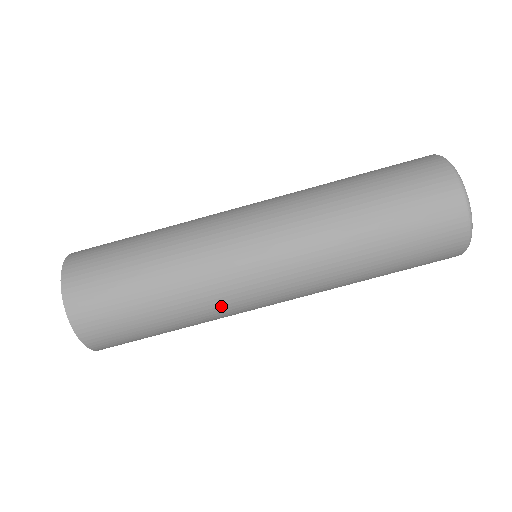
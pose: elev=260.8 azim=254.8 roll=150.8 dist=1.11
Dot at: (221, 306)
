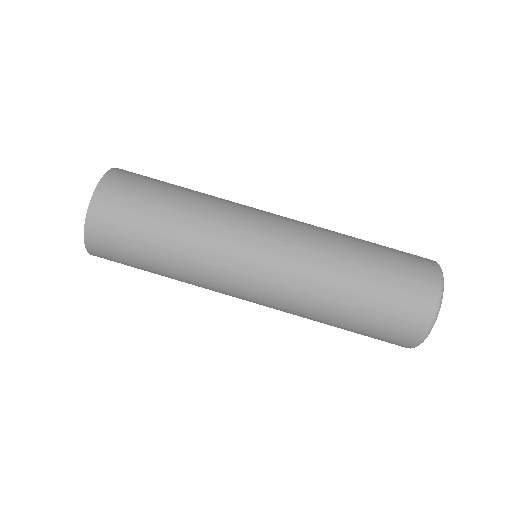
Dot at: (222, 224)
